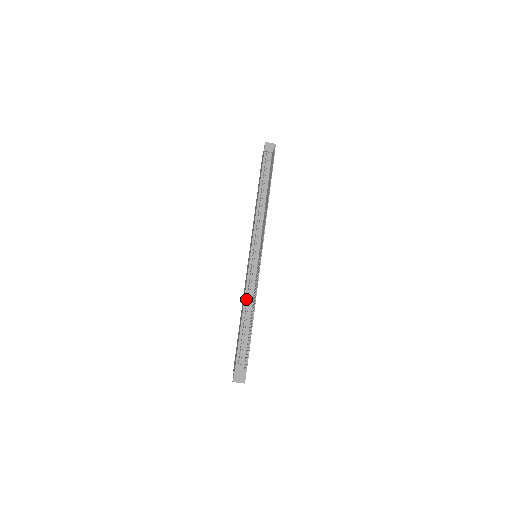
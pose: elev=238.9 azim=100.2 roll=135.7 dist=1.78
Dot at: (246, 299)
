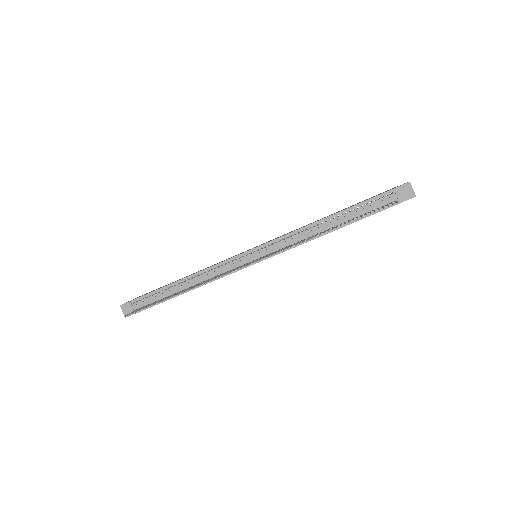
Dot at: (201, 273)
